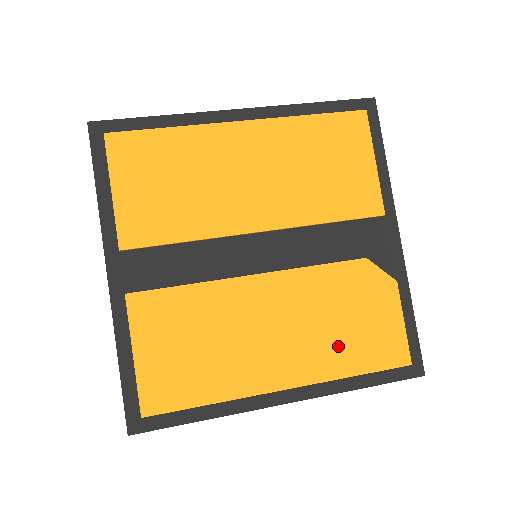
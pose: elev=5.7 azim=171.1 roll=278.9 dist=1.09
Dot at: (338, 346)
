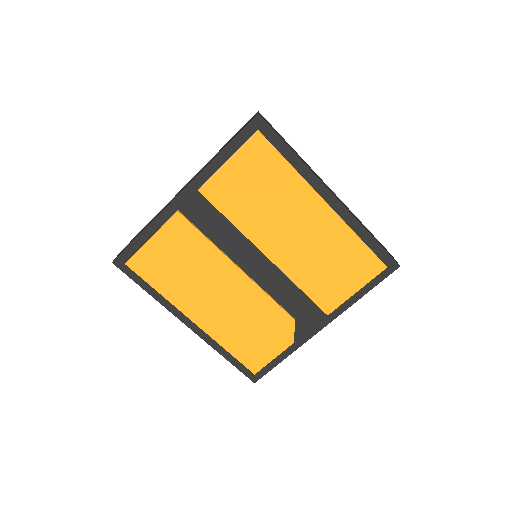
Dot at: (236, 334)
